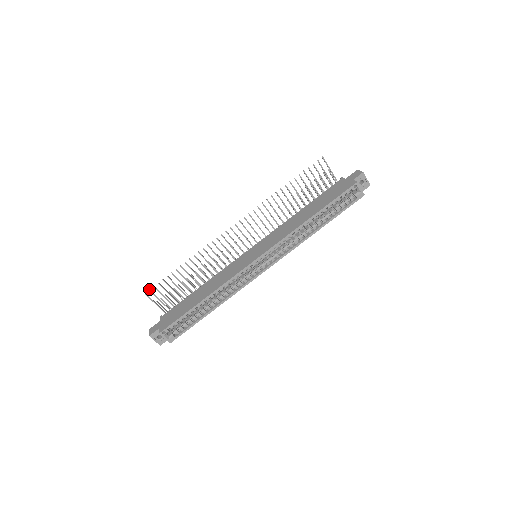
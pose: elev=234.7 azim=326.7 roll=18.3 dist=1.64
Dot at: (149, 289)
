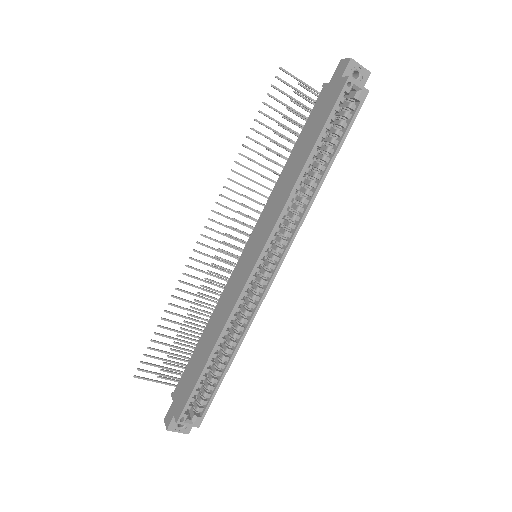
Dot at: occluded
